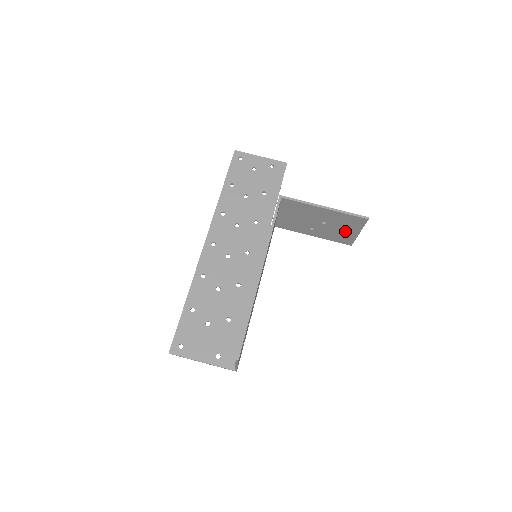
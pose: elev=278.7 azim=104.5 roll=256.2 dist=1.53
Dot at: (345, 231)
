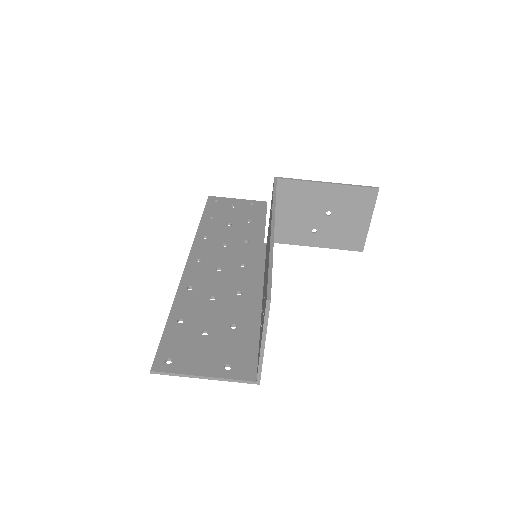
Dot at: (354, 223)
